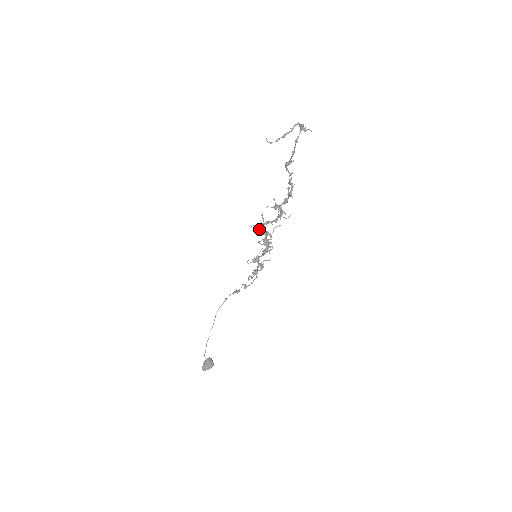
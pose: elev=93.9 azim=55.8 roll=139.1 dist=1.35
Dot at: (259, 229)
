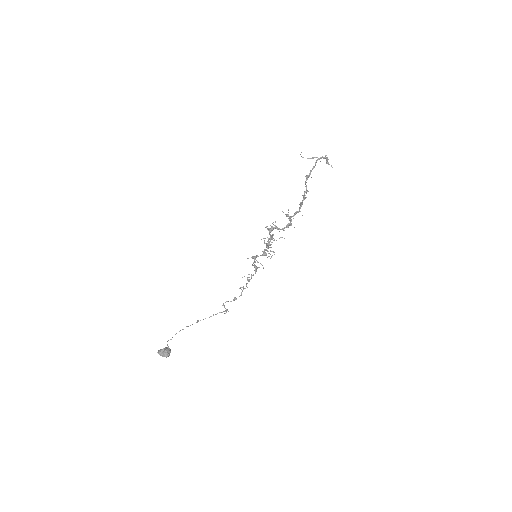
Dot at: occluded
